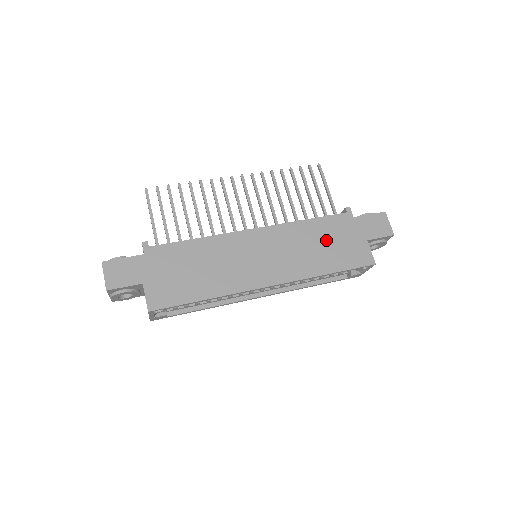
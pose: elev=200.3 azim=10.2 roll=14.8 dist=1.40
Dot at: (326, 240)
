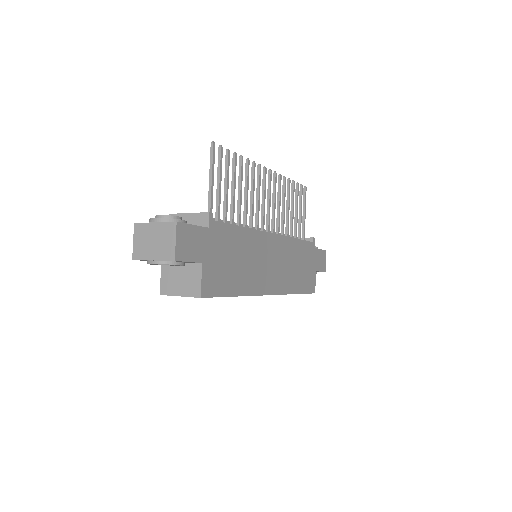
Dot at: (301, 263)
